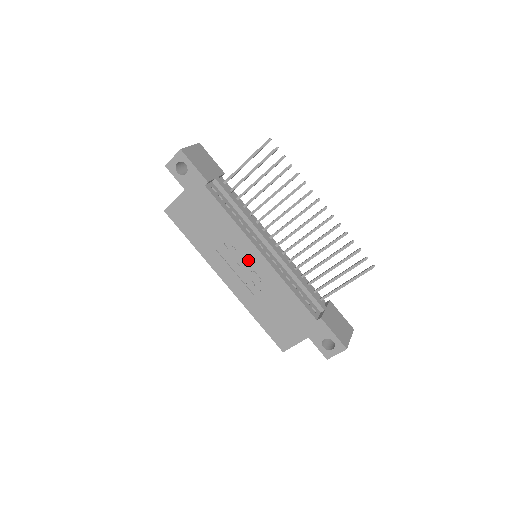
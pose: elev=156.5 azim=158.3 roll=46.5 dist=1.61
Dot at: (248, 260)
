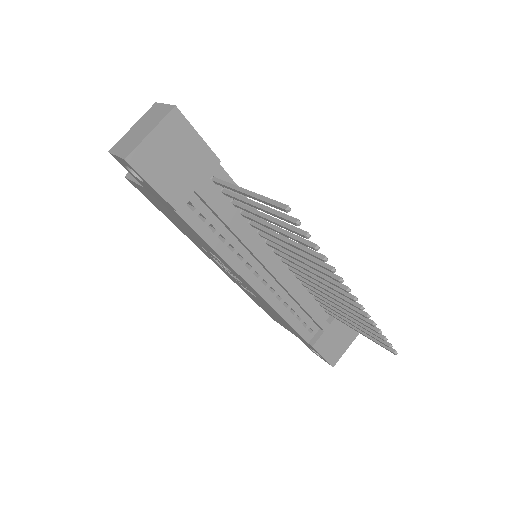
Dot at: (237, 277)
